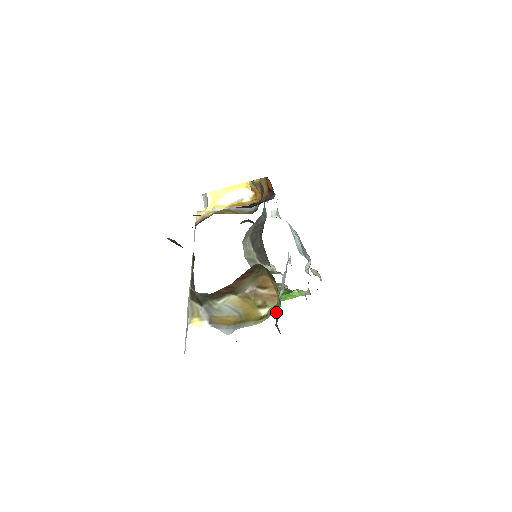
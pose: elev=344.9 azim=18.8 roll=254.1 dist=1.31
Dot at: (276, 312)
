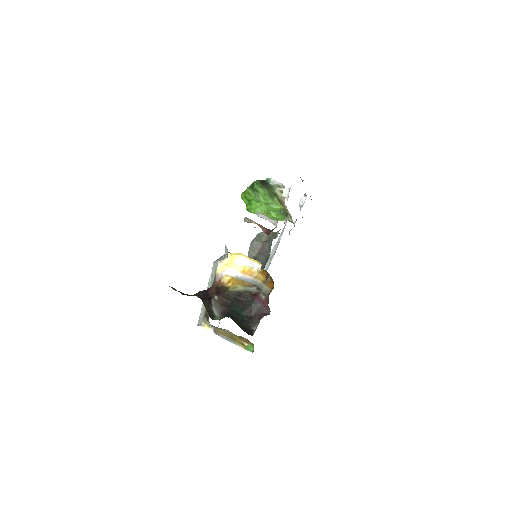
Dot at: occluded
